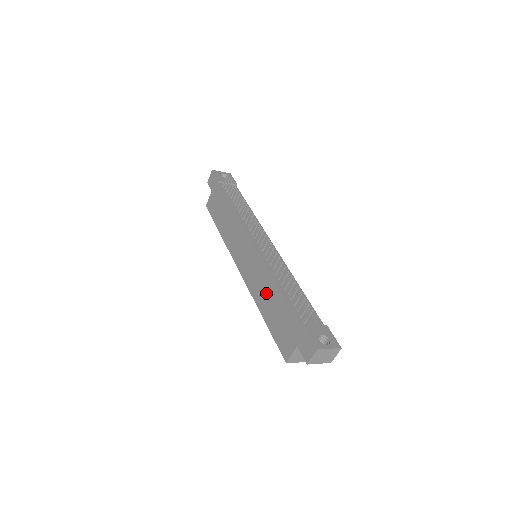
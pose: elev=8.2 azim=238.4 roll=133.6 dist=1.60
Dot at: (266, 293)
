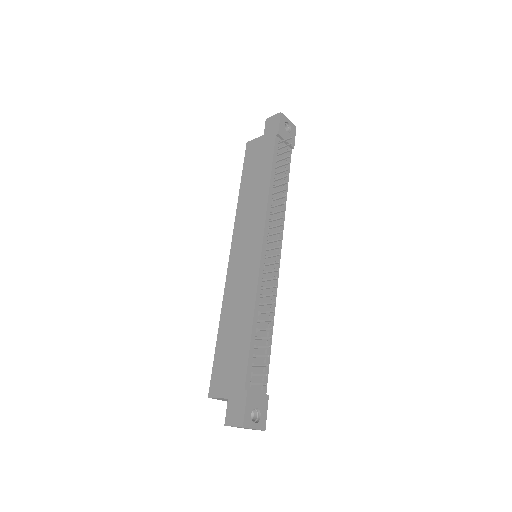
Dot at: (238, 314)
